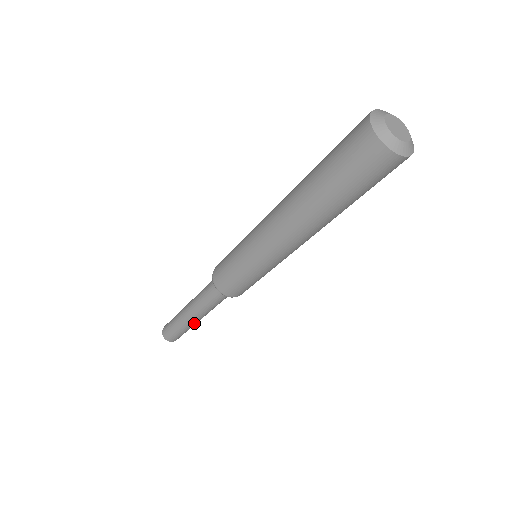
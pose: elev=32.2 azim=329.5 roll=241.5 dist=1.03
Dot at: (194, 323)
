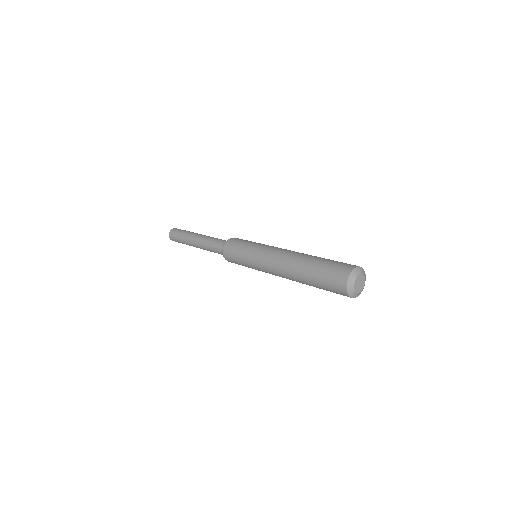
Dot at: occluded
